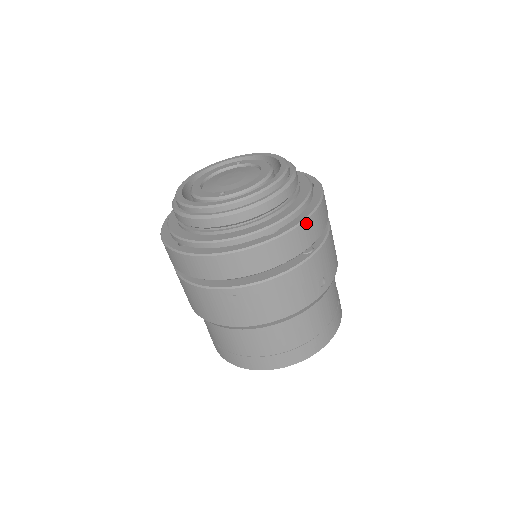
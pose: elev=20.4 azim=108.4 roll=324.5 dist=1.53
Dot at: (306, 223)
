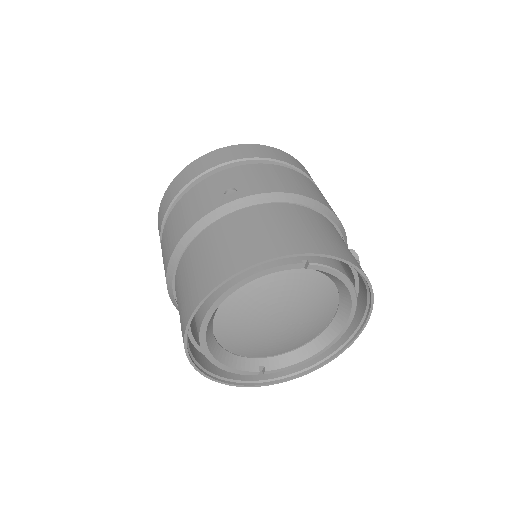
Dot at: (212, 153)
